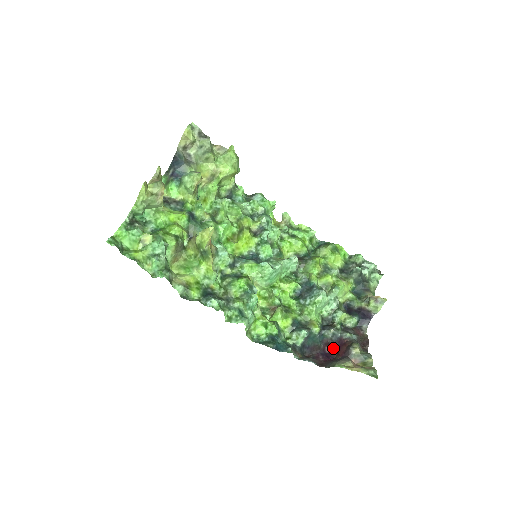
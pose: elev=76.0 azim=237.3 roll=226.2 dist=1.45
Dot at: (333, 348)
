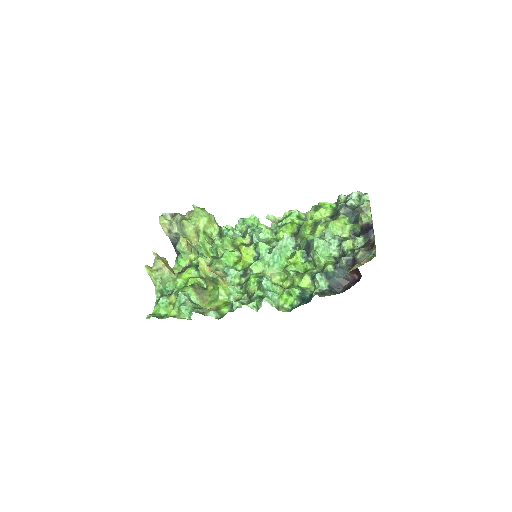
Dot at: (356, 271)
